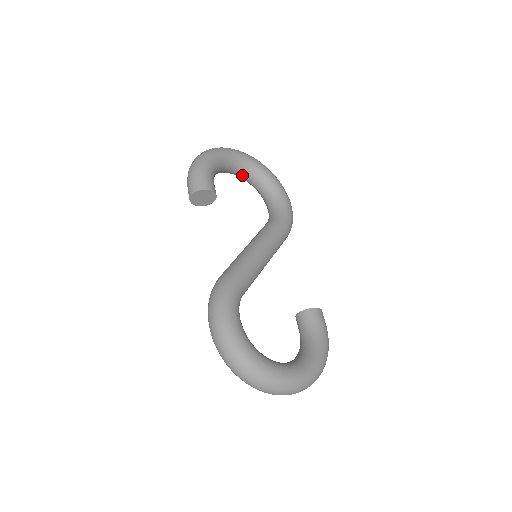
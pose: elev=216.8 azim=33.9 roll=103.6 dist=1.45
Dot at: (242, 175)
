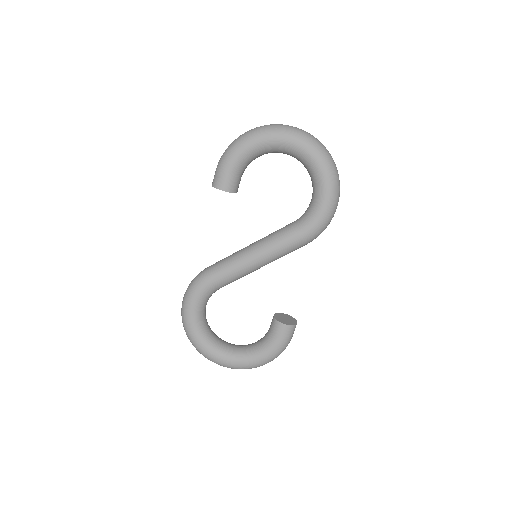
Dot at: occluded
